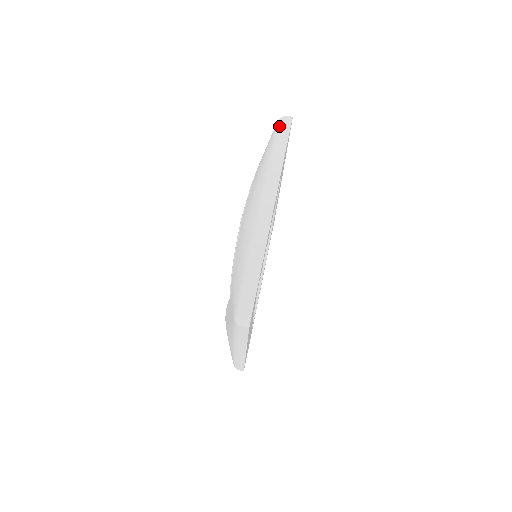
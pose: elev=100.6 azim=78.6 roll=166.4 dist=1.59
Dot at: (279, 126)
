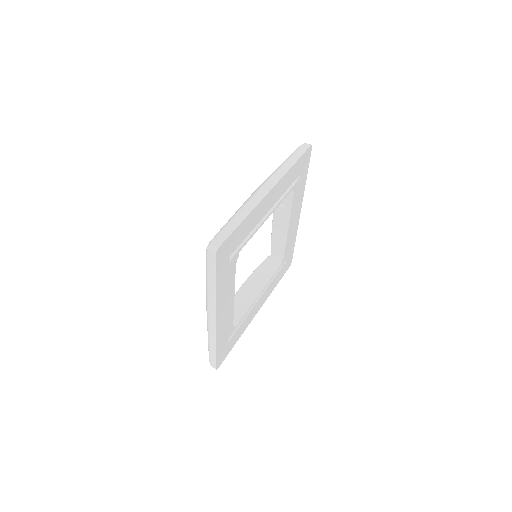
Dot at: (299, 147)
